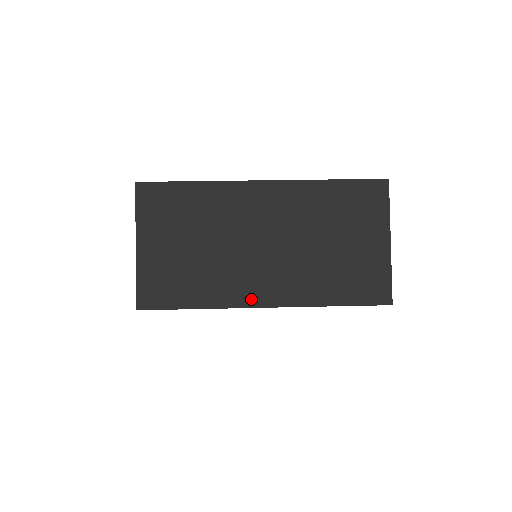
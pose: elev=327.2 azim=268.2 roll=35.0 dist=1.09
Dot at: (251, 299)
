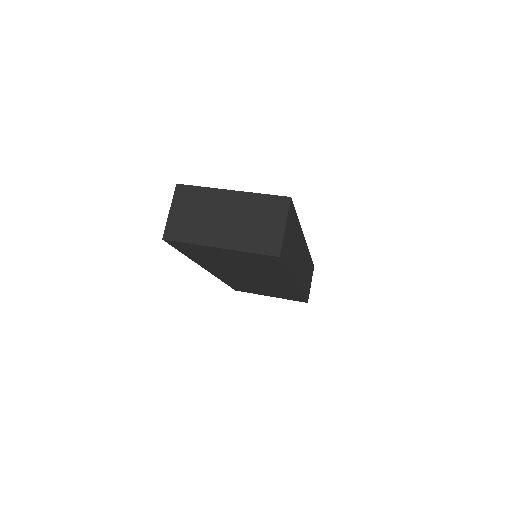
Dot at: (213, 243)
